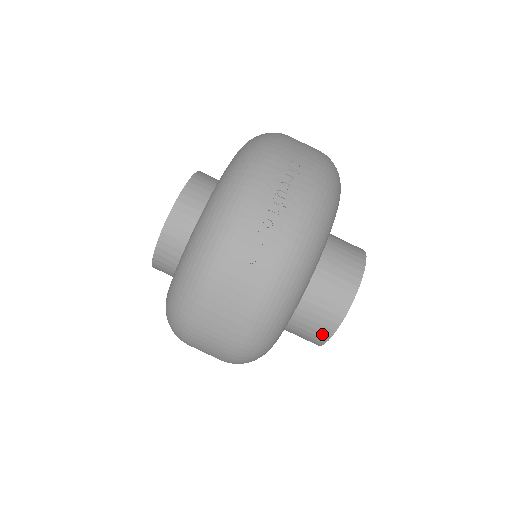
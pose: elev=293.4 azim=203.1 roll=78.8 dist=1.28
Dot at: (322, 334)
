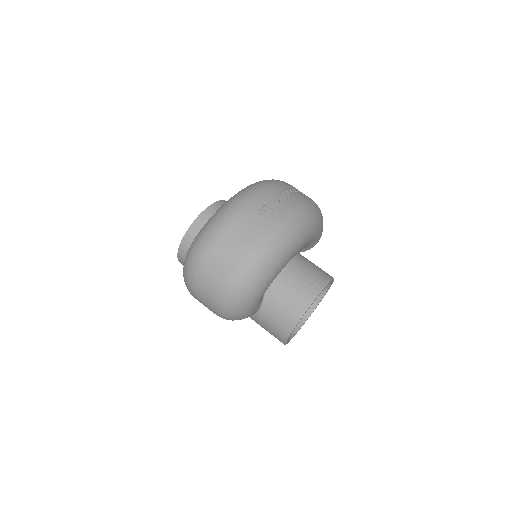
Dot at: (294, 316)
